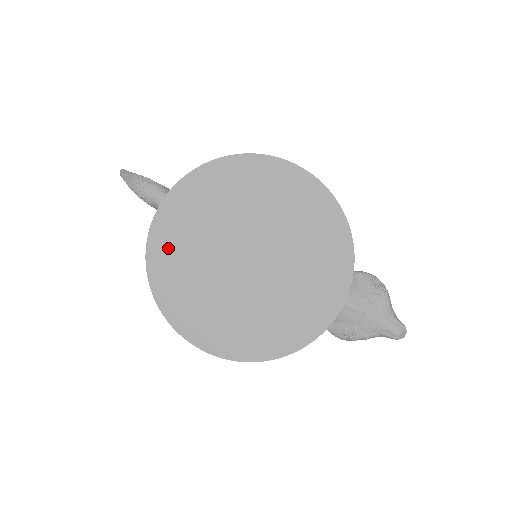
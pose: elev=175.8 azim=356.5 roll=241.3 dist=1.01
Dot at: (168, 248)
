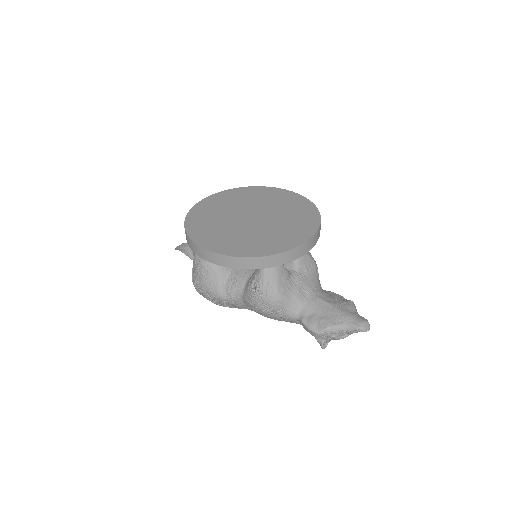
Dot at: (204, 210)
